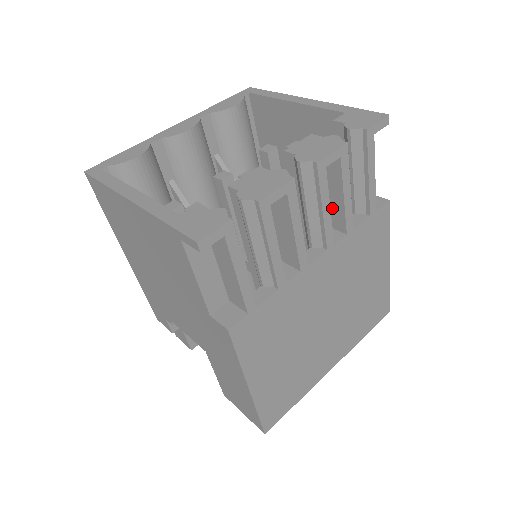
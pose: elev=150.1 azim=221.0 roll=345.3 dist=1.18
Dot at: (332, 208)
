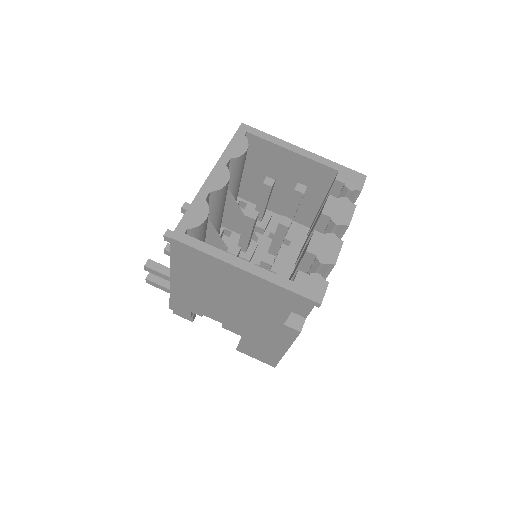
Dot at: occluded
